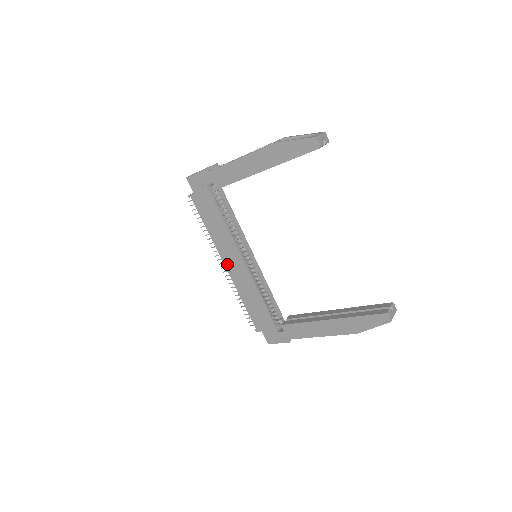
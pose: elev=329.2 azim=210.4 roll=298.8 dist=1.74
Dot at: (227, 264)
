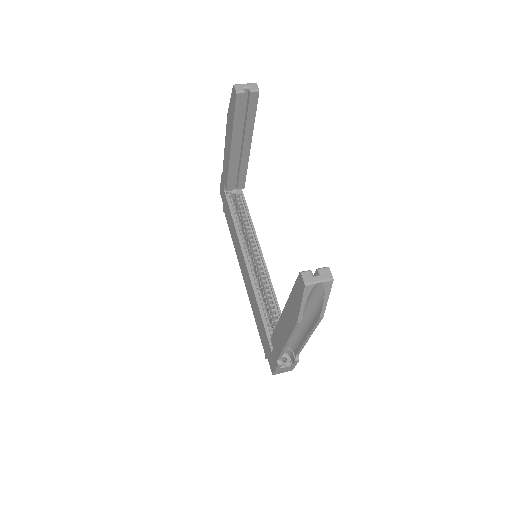
Dot at: (243, 273)
